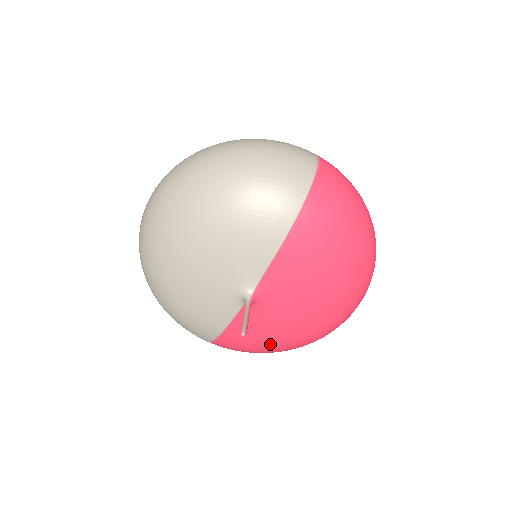
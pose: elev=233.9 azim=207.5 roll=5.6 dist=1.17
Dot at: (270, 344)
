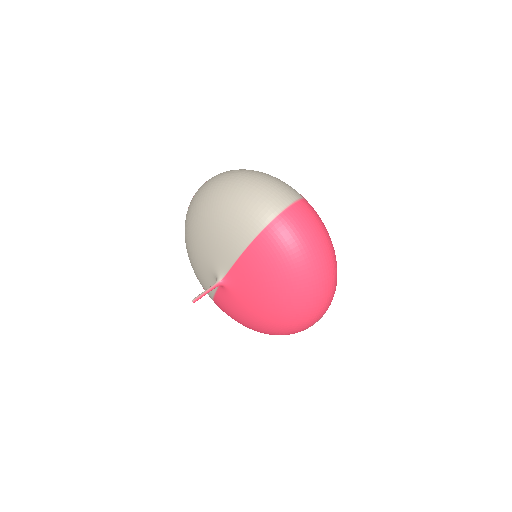
Dot at: (241, 320)
